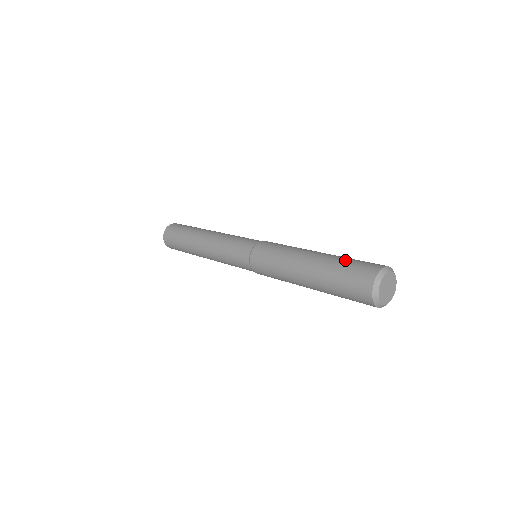
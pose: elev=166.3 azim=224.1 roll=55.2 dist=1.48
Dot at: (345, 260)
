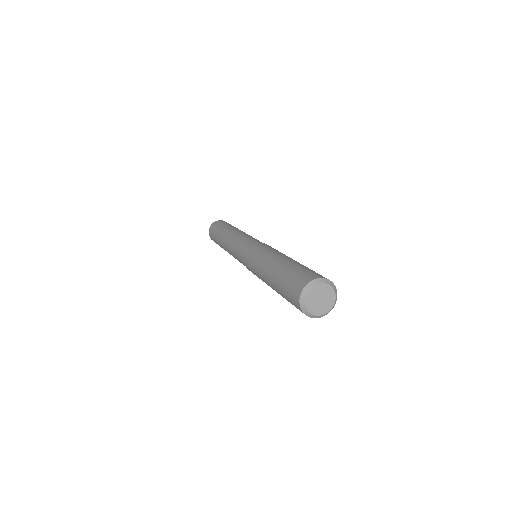
Dot at: occluded
